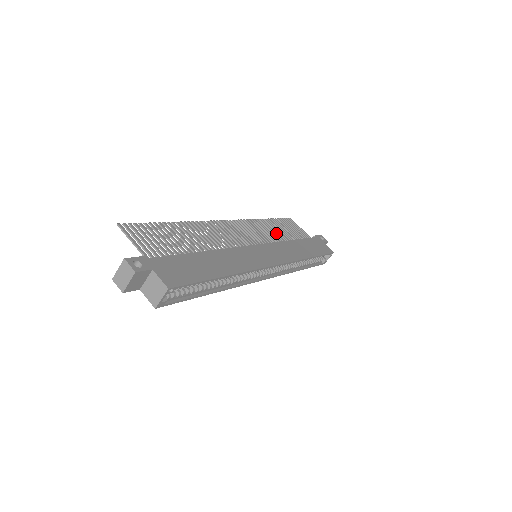
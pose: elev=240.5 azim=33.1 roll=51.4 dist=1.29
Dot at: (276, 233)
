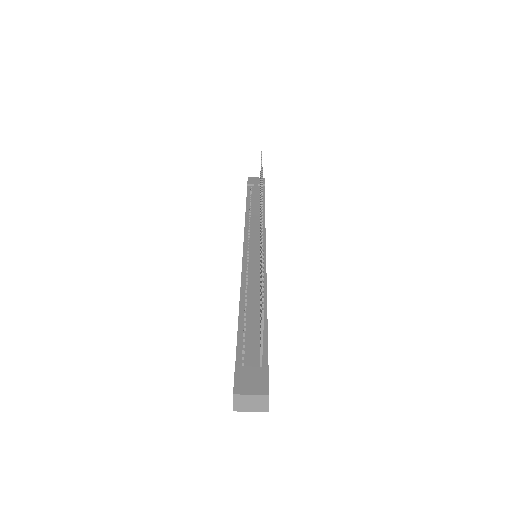
Dot at: occluded
